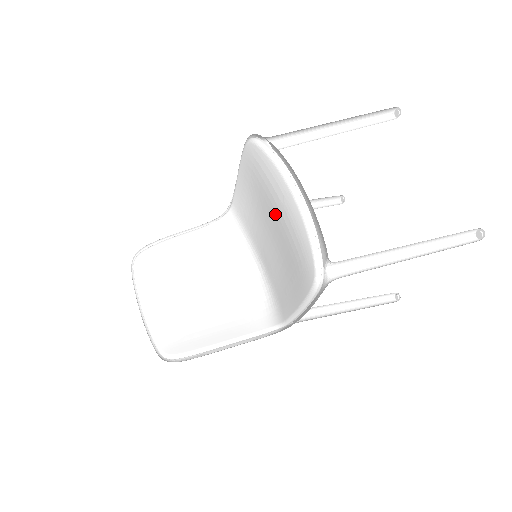
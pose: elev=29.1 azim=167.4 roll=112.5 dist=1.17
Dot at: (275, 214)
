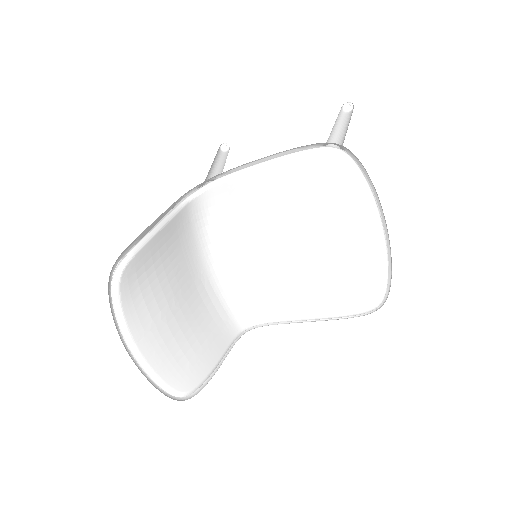
Dot at: (328, 233)
